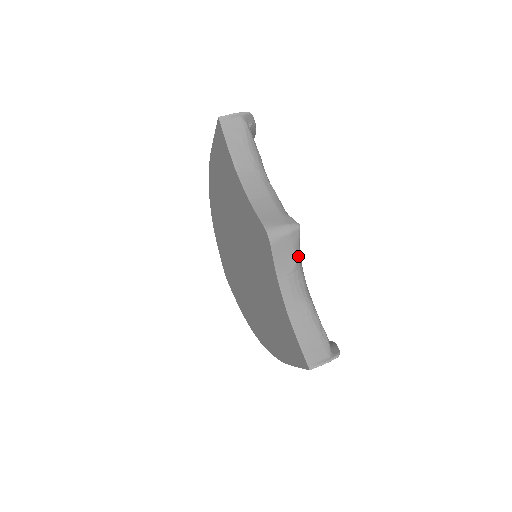
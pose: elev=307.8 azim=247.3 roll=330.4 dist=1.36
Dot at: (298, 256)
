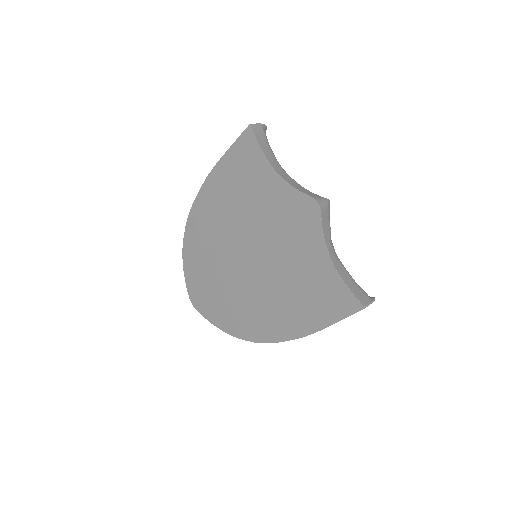
Dot at: occluded
